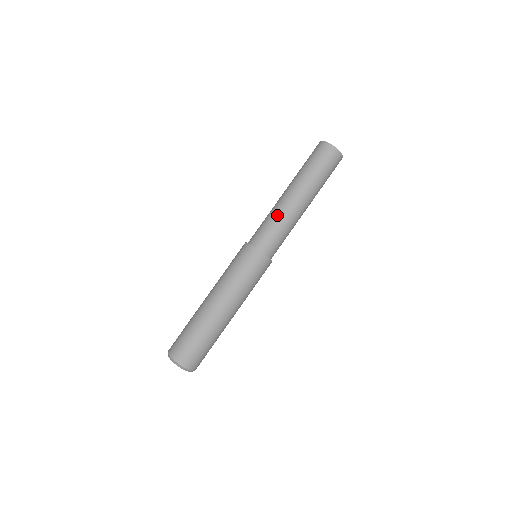
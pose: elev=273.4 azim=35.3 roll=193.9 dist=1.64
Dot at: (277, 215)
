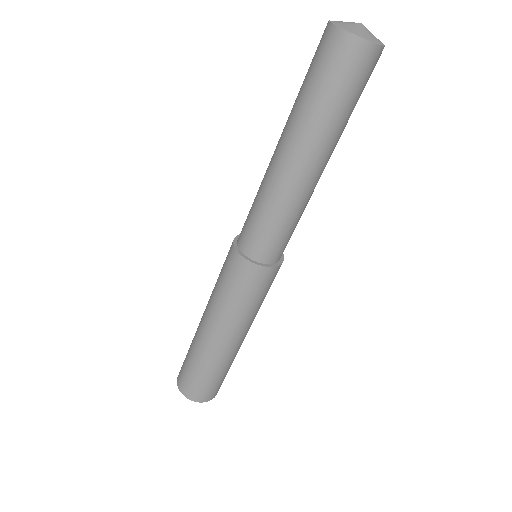
Dot at: (267, 199)
